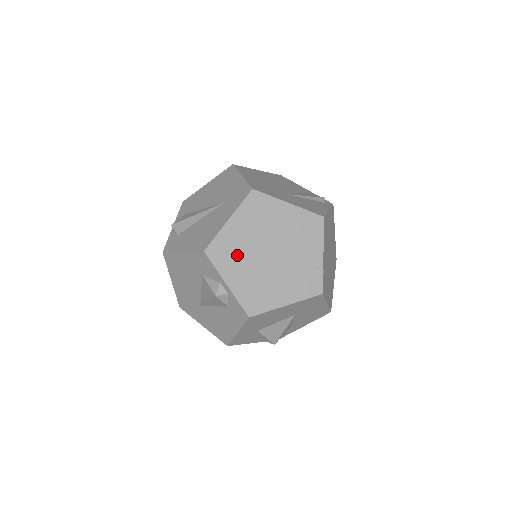
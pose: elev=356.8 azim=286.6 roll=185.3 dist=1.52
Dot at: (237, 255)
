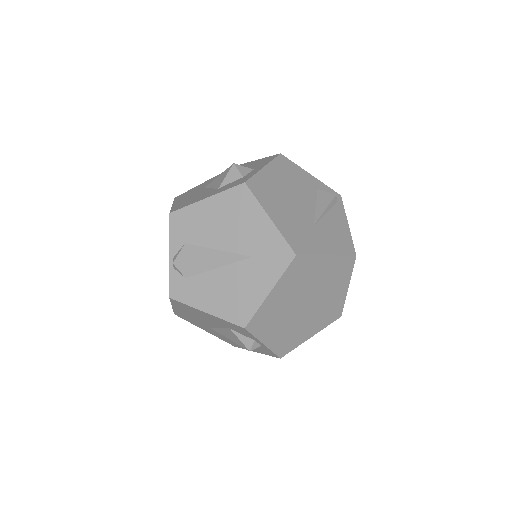
Dot at: (275, 318)
